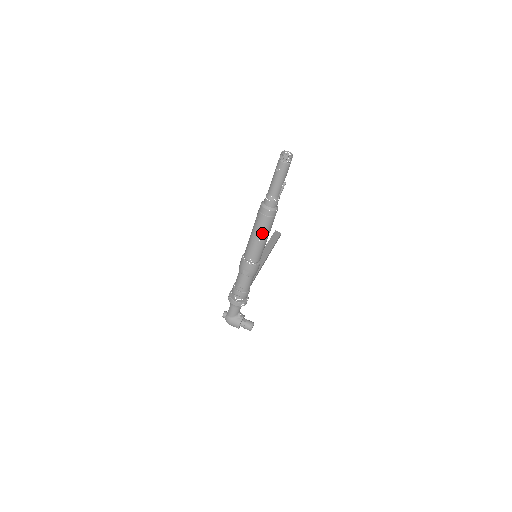
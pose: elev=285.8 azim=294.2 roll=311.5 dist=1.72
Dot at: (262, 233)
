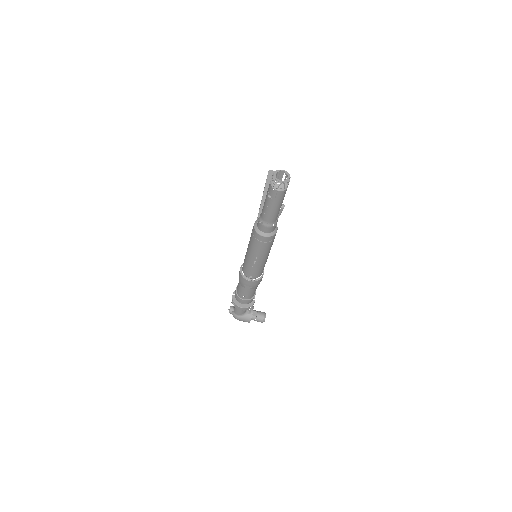
Dot at: (261, 256)
